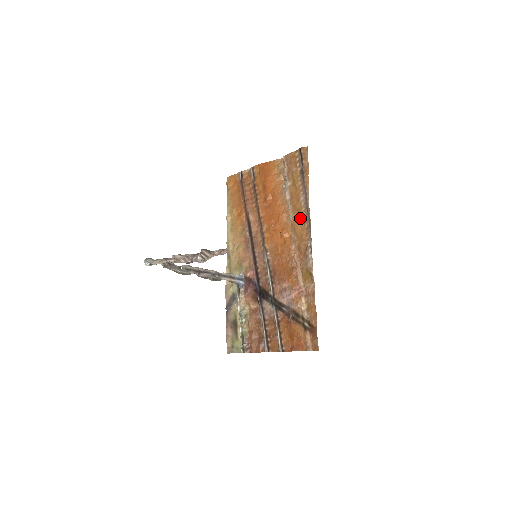
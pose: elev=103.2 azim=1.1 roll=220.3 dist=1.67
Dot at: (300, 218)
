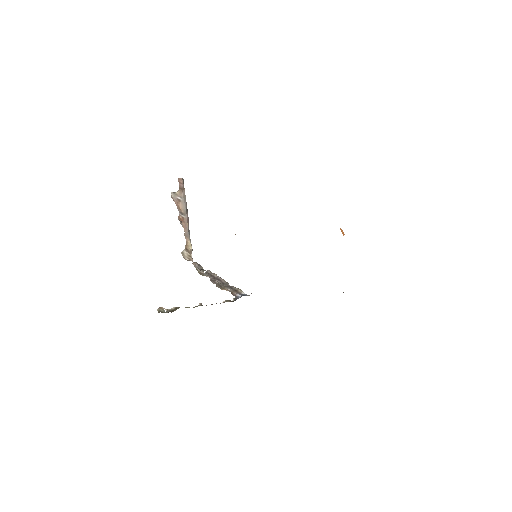
Dot at: occluded
